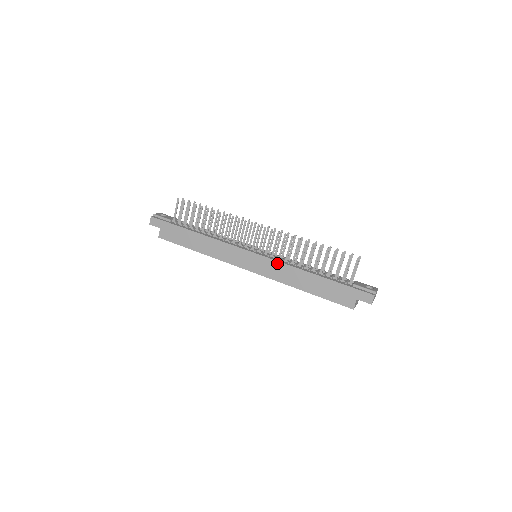
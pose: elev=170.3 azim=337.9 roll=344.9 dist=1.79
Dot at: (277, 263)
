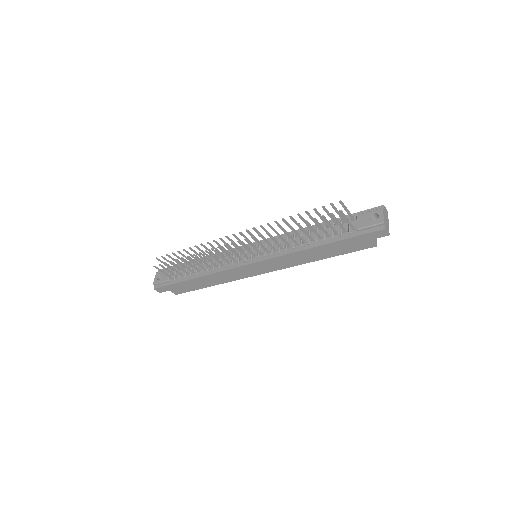
Dot at: (278, 258)
